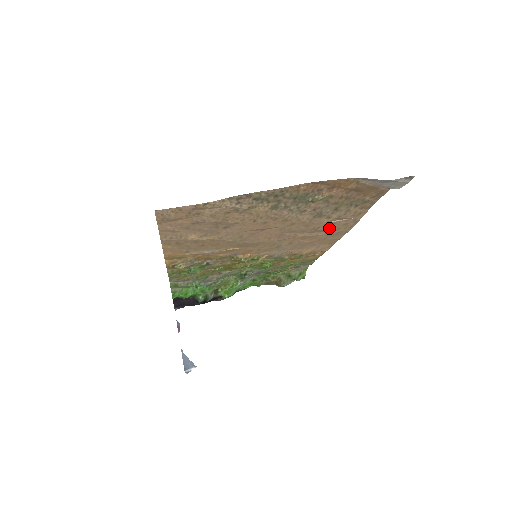
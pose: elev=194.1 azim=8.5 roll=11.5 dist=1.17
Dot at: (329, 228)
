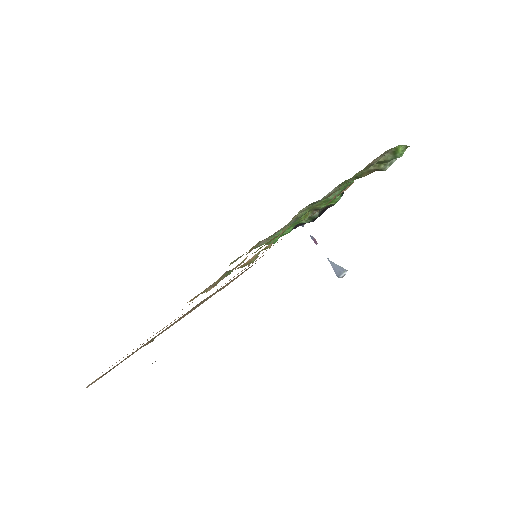
Dot at: occluded
